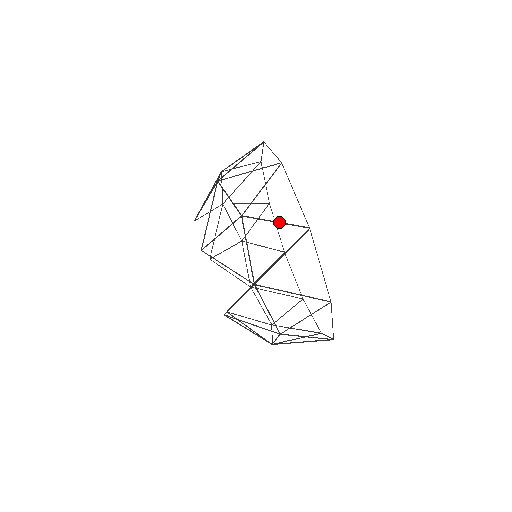
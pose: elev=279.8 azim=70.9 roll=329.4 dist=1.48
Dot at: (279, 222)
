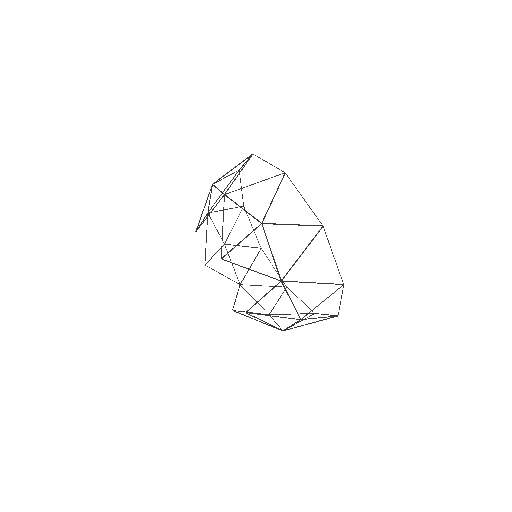
Dot at: (234, 167)
